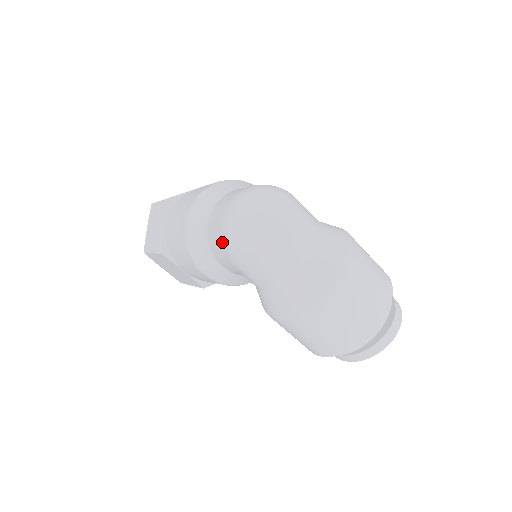
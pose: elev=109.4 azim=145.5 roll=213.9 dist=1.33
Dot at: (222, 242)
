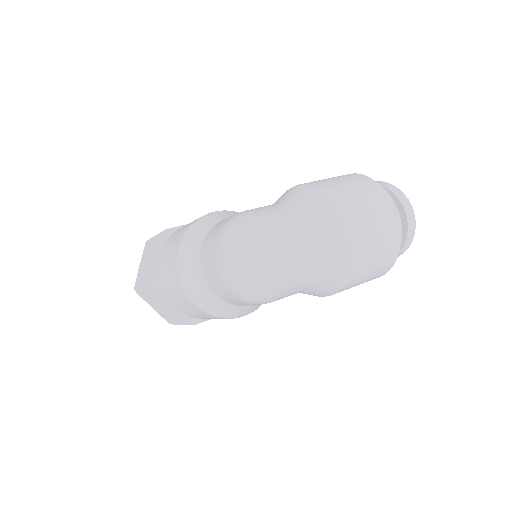
Dot at: (244, 302)
